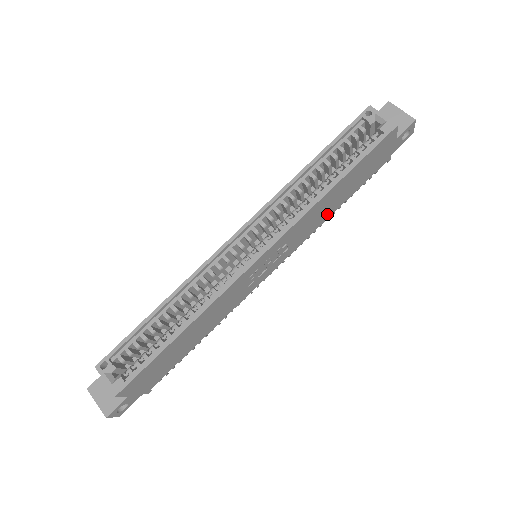
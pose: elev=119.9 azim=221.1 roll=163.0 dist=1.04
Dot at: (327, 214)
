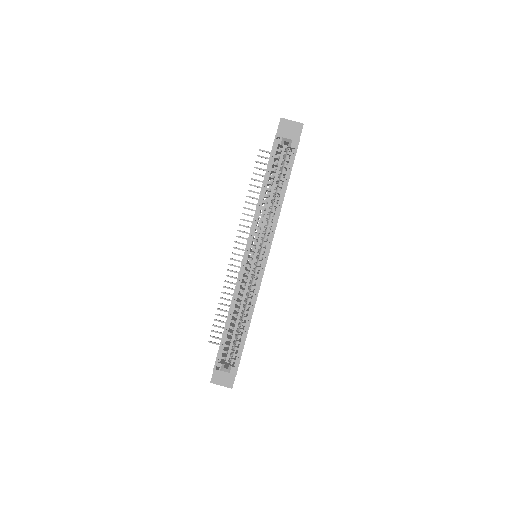
Dot at: occluded
